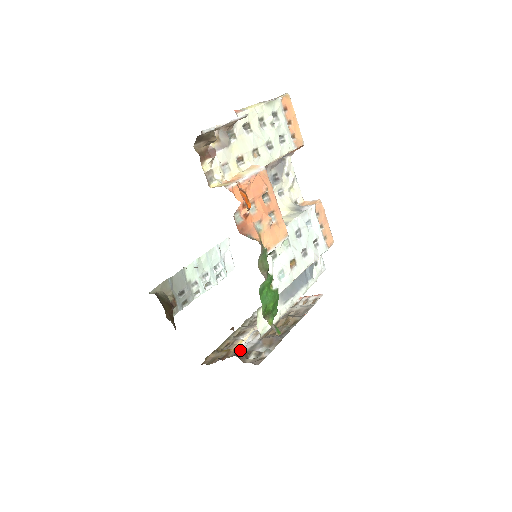
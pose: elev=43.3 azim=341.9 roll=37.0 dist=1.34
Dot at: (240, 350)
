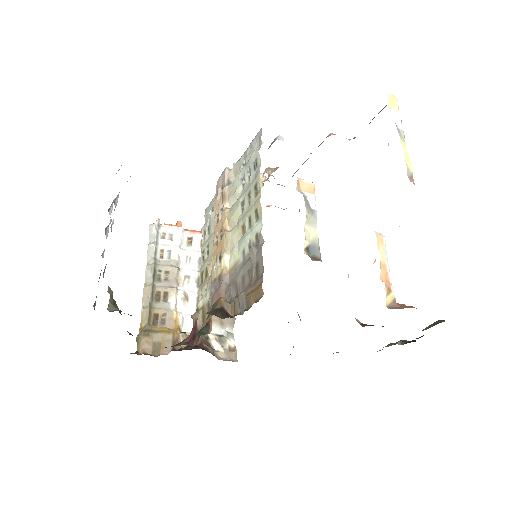
Dot at: (181, 326)
